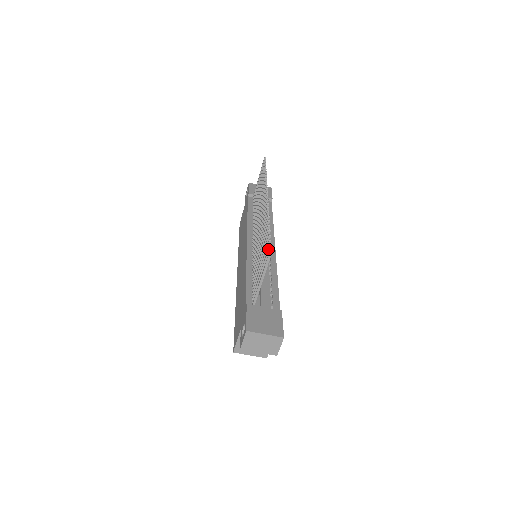
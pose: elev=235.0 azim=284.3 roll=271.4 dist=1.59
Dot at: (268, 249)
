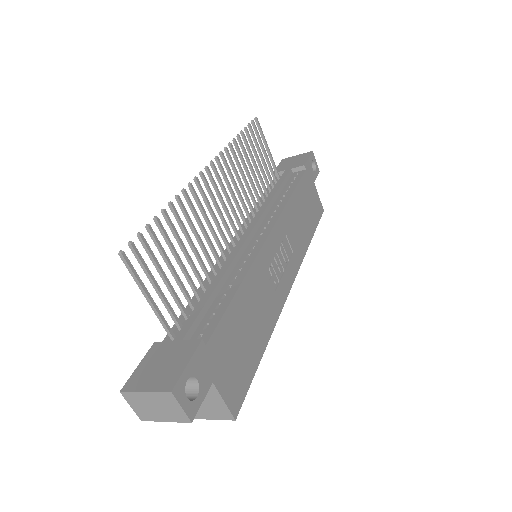
Dot at: (131, 250)
